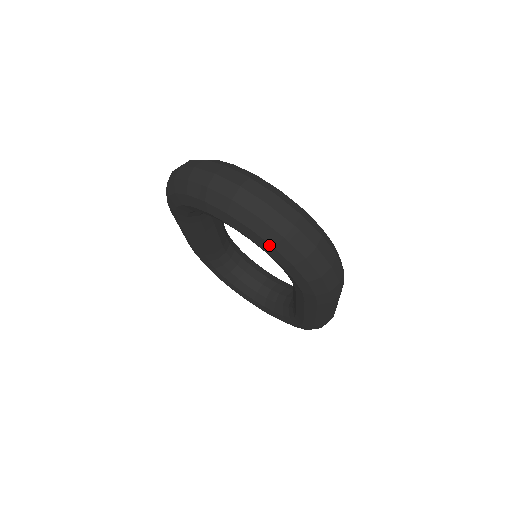
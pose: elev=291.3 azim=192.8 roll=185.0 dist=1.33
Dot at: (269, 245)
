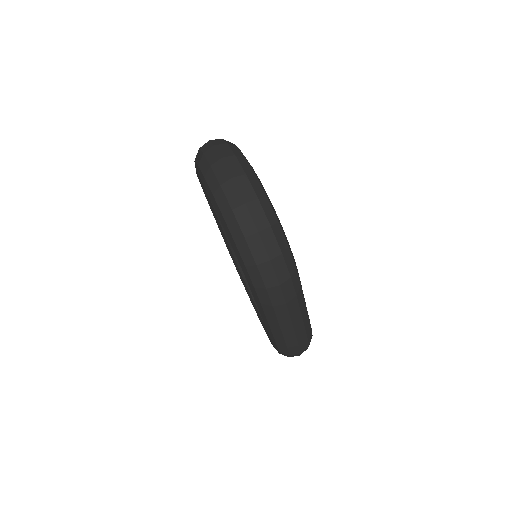
Dot at: (221, 214)
